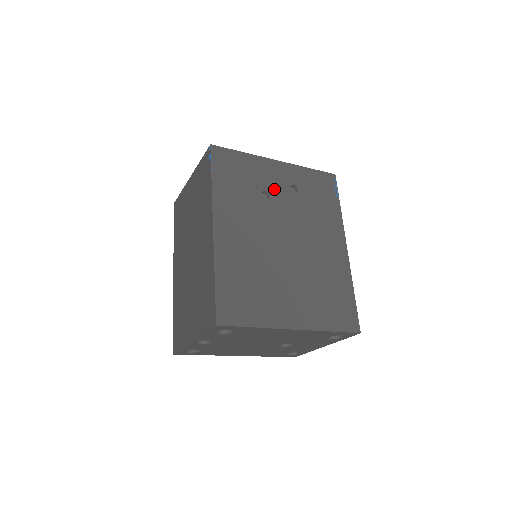
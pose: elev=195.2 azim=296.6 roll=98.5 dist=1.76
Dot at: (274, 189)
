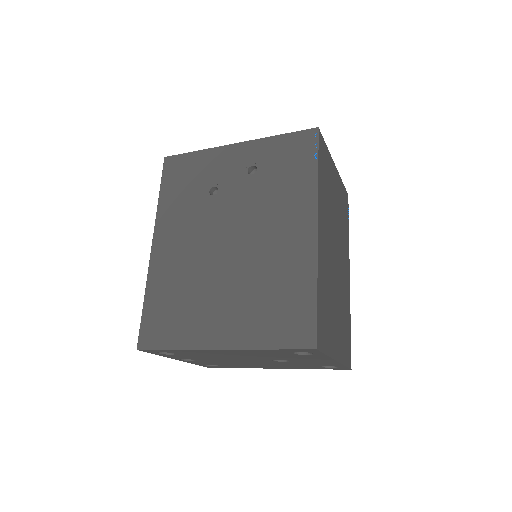
Dot at: (225, 181)
